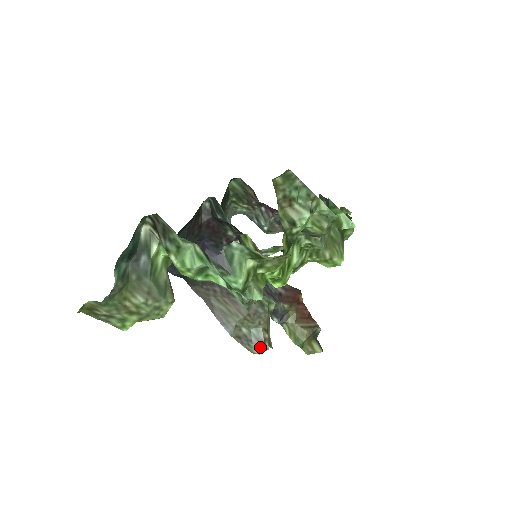
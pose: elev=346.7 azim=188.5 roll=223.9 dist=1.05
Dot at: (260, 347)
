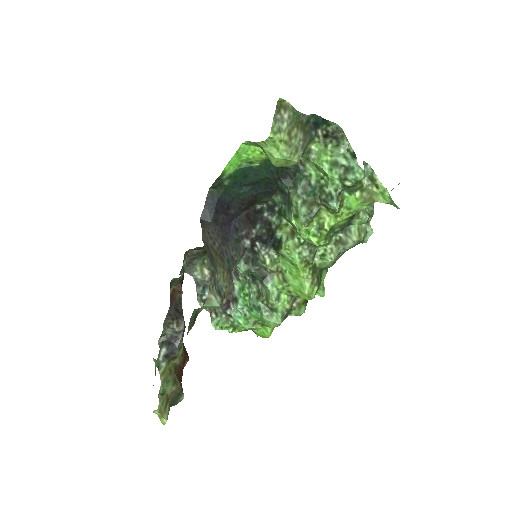
Dot at: (219, 296)
